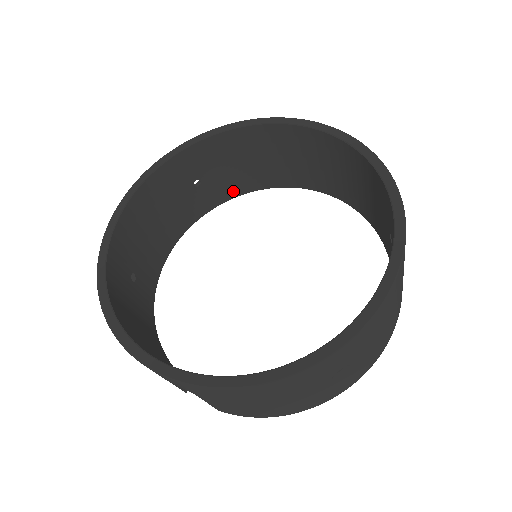
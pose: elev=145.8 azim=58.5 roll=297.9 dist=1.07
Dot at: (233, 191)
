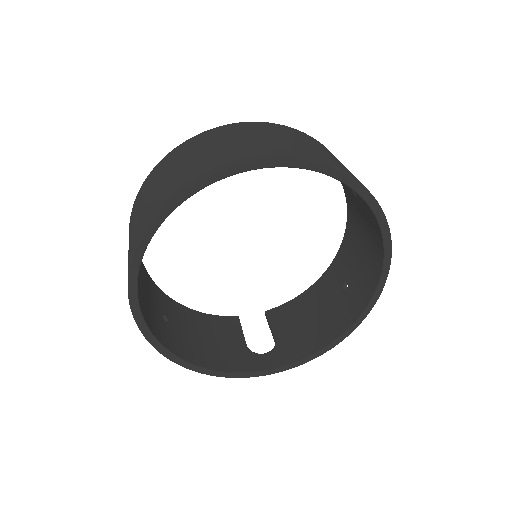
Dot at: occluded
